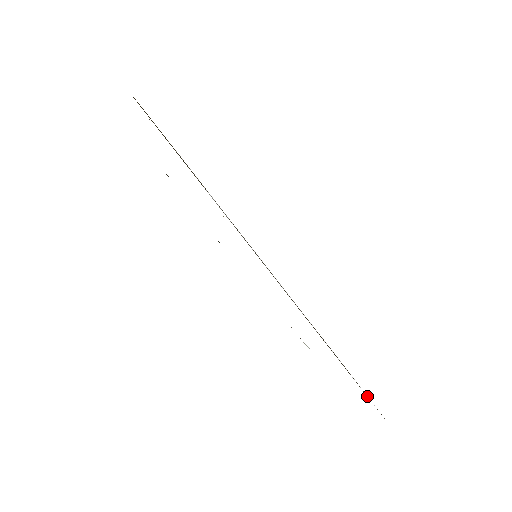
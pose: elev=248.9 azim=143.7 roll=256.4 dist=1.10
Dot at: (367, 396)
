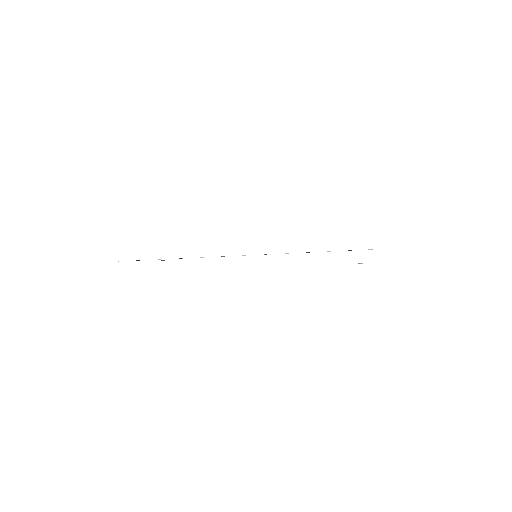
Dot at: occluded
